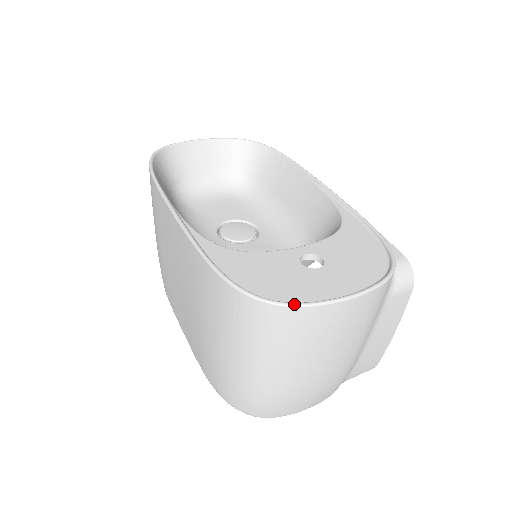
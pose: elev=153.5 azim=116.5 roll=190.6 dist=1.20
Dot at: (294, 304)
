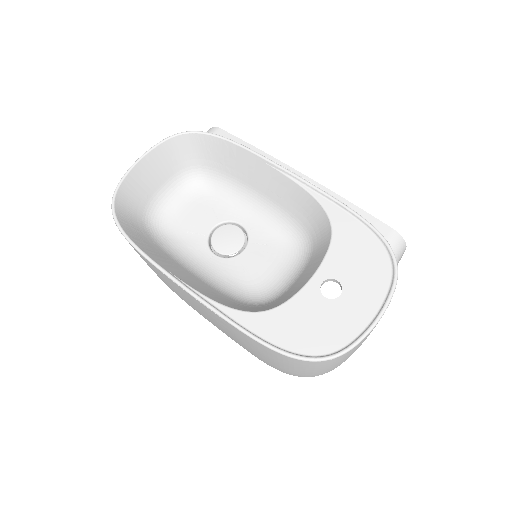
Dot at: (345, 352)
